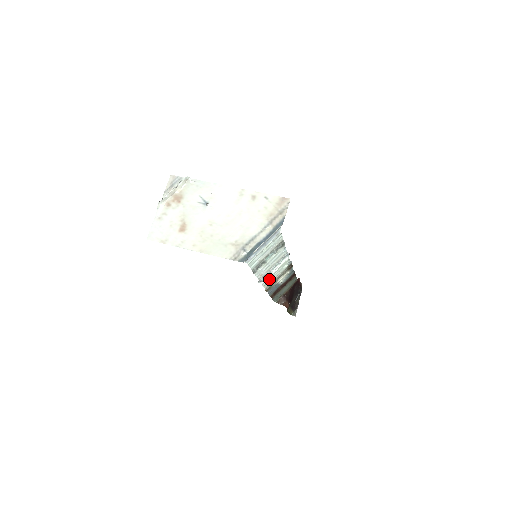
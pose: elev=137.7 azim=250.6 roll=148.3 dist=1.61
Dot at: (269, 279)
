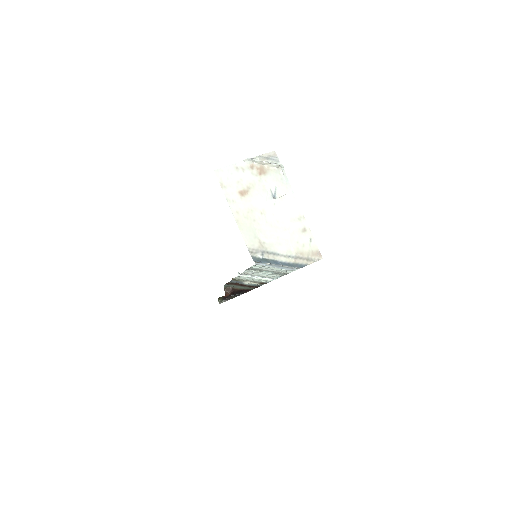
Dot at: (245, 277)
